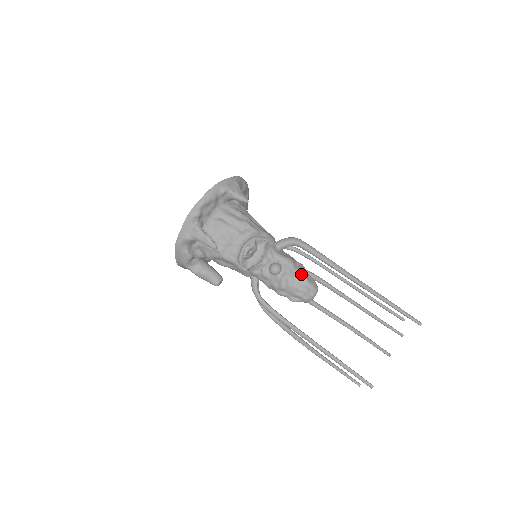
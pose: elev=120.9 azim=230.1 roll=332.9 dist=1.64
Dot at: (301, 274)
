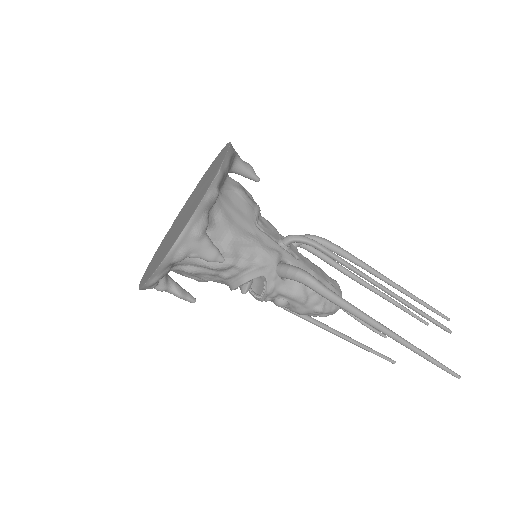
Dot at: (316, 310)
